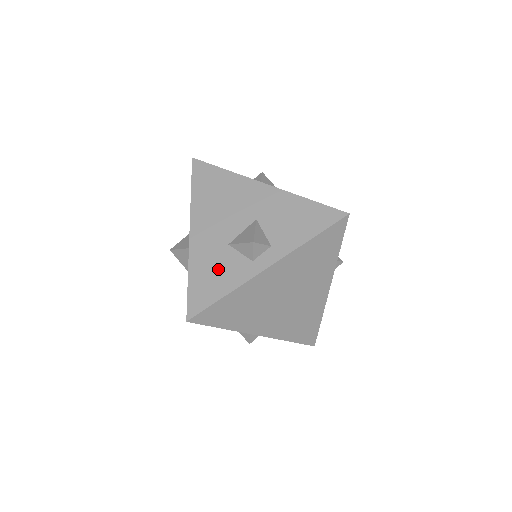
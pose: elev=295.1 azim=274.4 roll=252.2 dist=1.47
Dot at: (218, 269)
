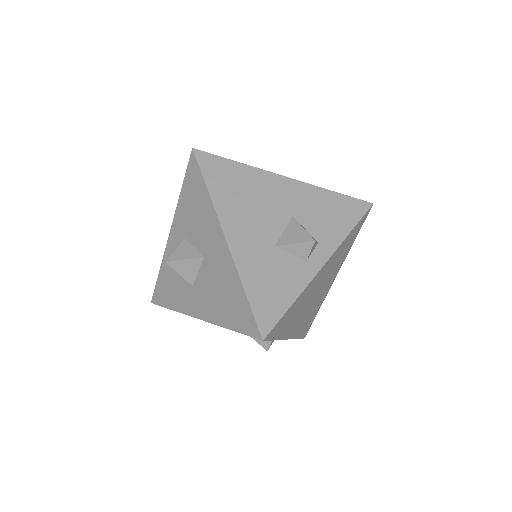
Dot at: (274, 275)
